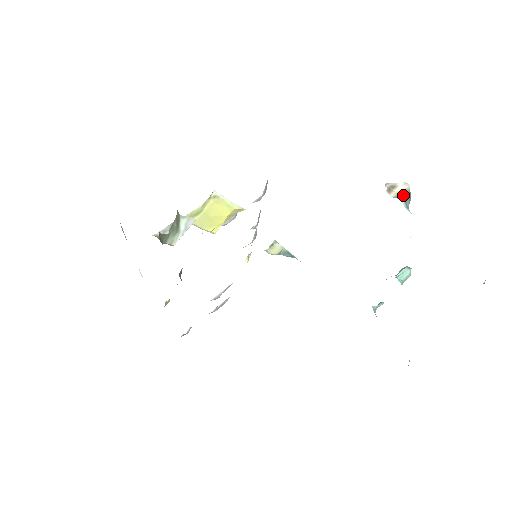
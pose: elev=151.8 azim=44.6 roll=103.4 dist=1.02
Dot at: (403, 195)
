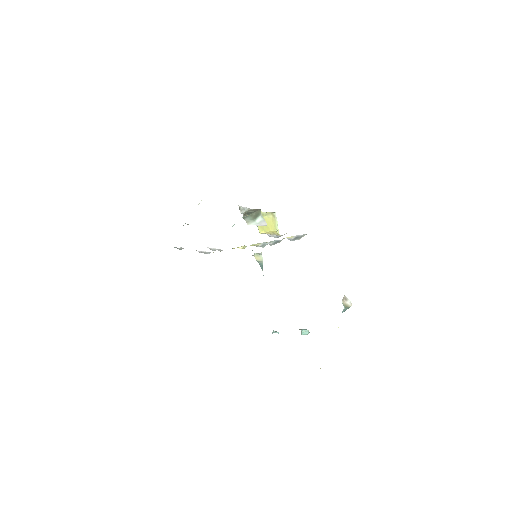
Dot at: (346, 306)
